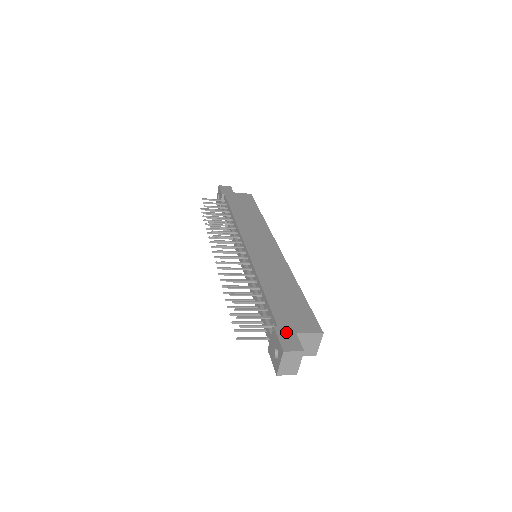
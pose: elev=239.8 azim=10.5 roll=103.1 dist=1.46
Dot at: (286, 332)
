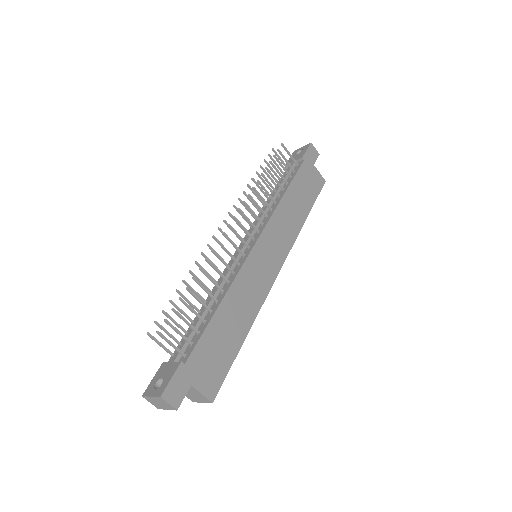
Dot at: (185, 377)
